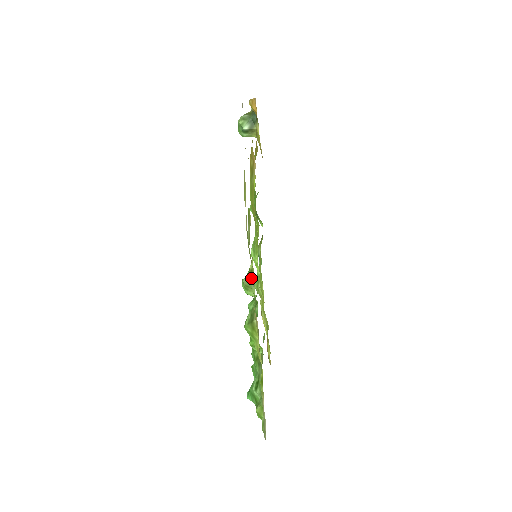
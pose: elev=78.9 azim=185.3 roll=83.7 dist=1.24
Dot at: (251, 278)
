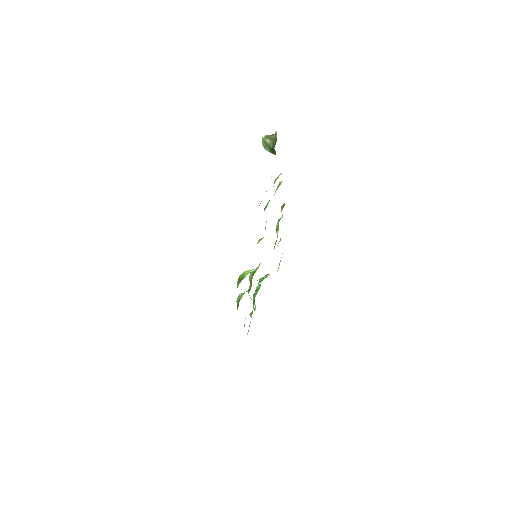
Dot at: occluded
